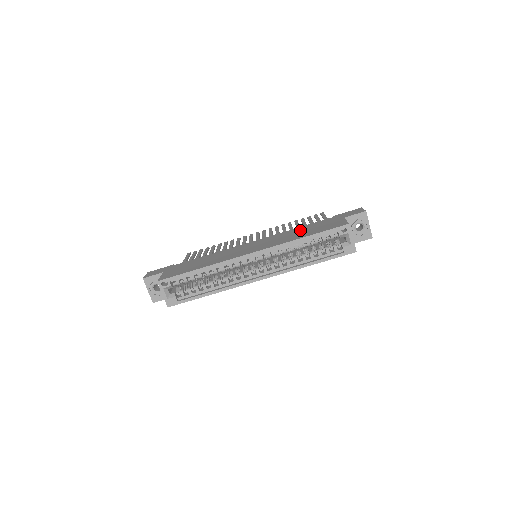
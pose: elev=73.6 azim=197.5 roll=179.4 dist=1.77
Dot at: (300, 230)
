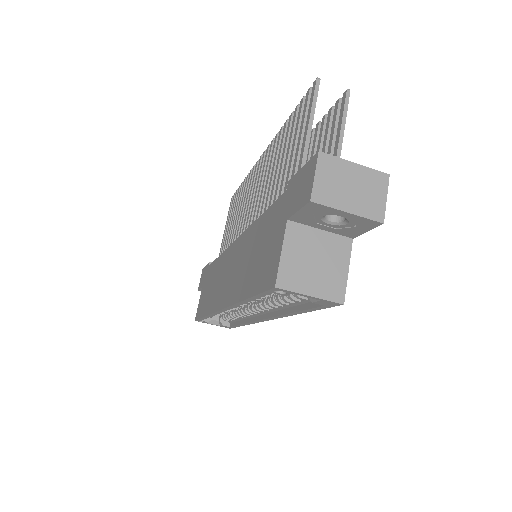
Dot at: (254, 243)
